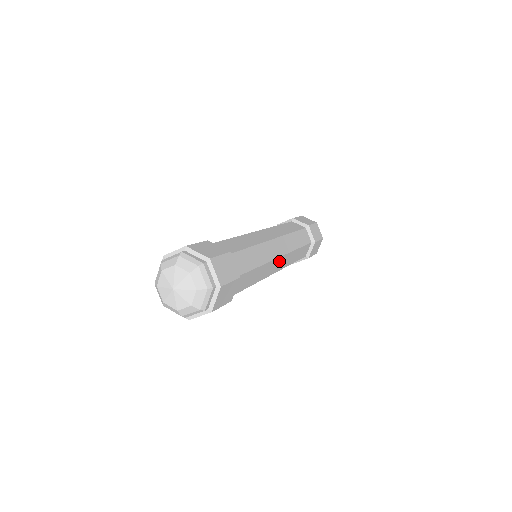
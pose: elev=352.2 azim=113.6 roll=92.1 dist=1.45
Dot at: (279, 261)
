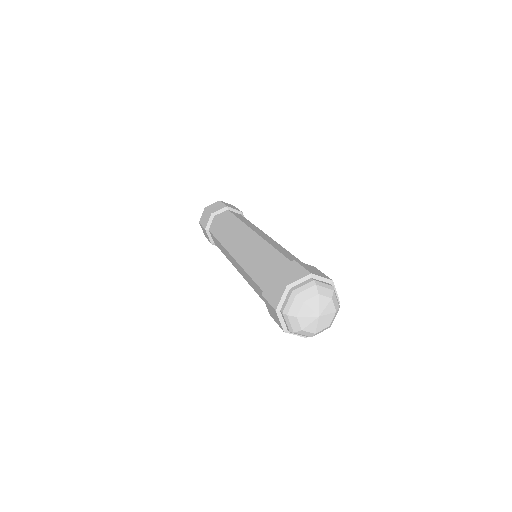
Dot at: occluded
